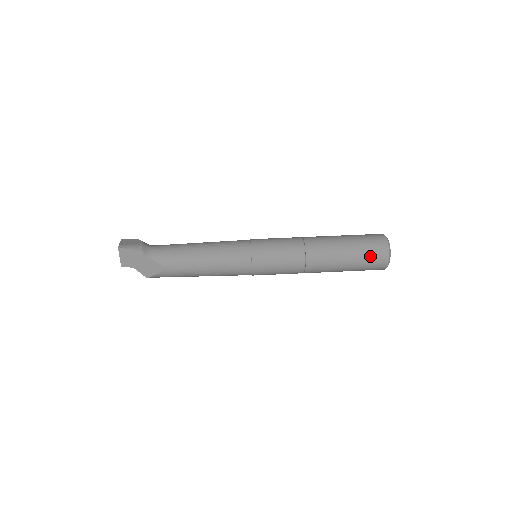
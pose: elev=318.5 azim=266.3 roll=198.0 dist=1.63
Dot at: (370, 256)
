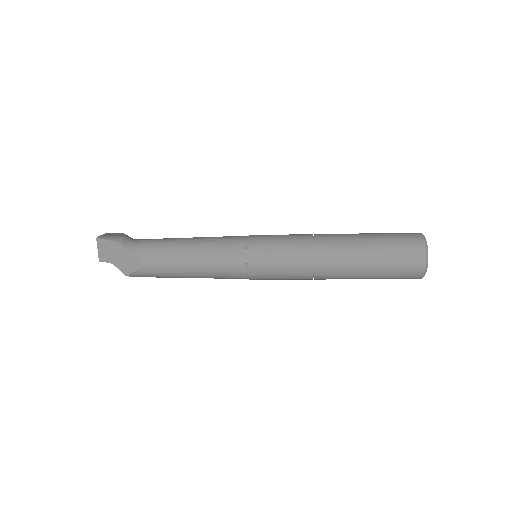
Dot at: (400, 257)
